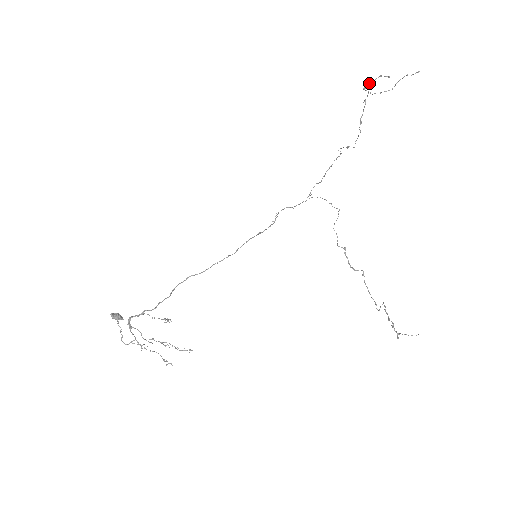
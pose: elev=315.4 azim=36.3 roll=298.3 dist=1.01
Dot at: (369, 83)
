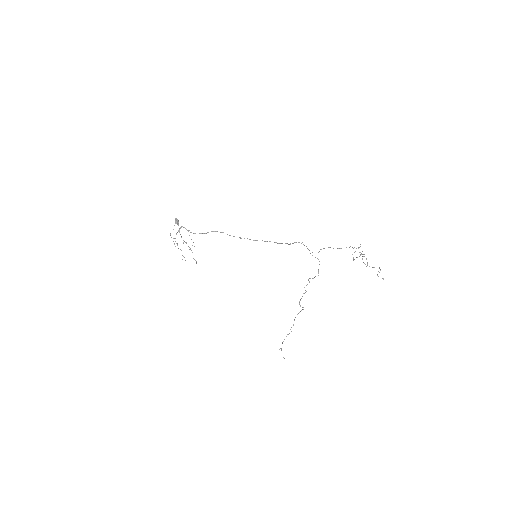
Dot at: (362, 254)
